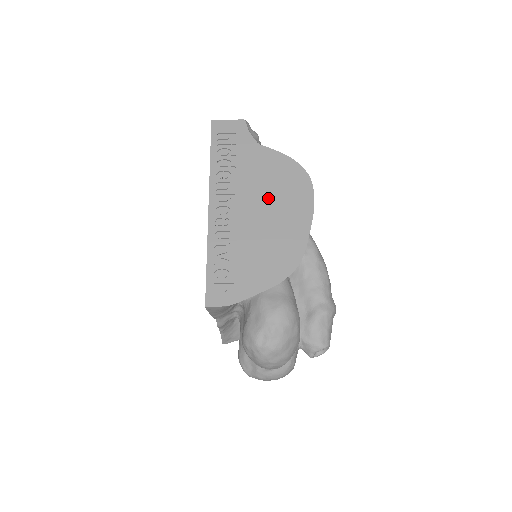
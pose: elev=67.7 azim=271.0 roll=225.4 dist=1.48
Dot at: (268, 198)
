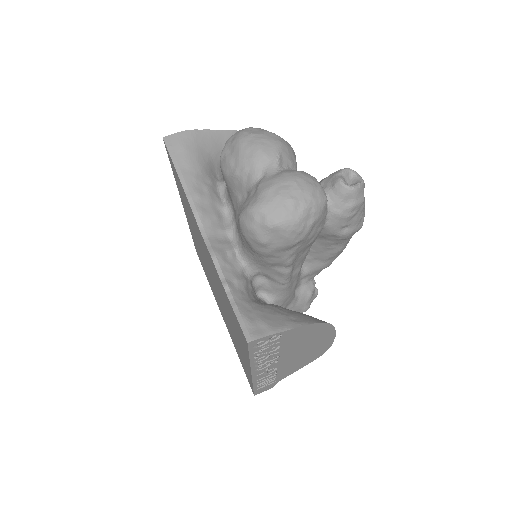
Dot at: occluded
